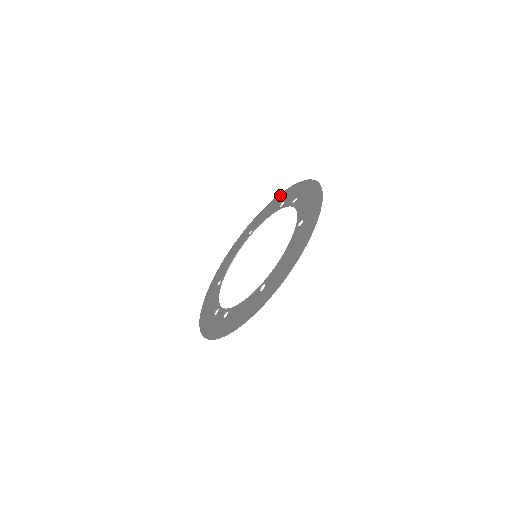
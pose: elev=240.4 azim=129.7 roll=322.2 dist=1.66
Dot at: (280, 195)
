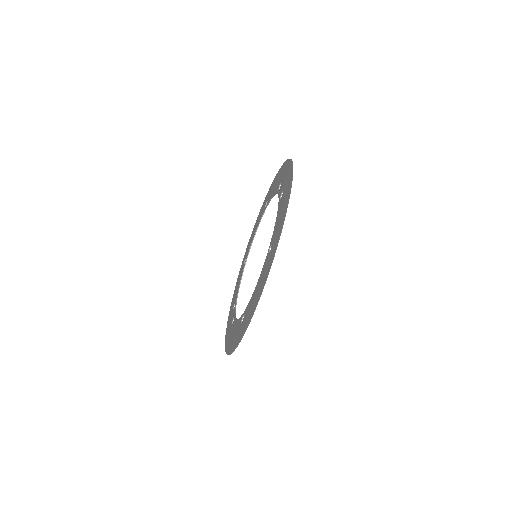
Dot at: (284, 165)
